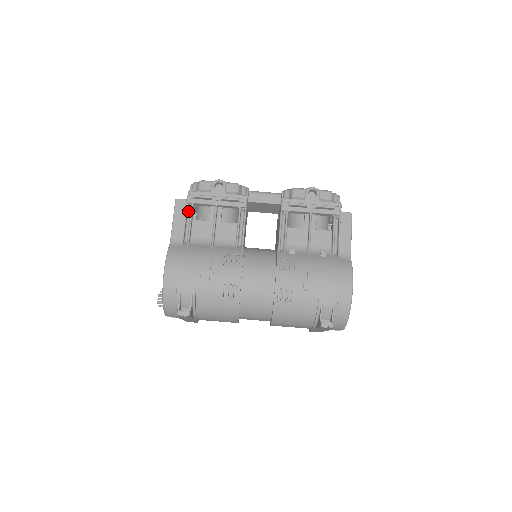
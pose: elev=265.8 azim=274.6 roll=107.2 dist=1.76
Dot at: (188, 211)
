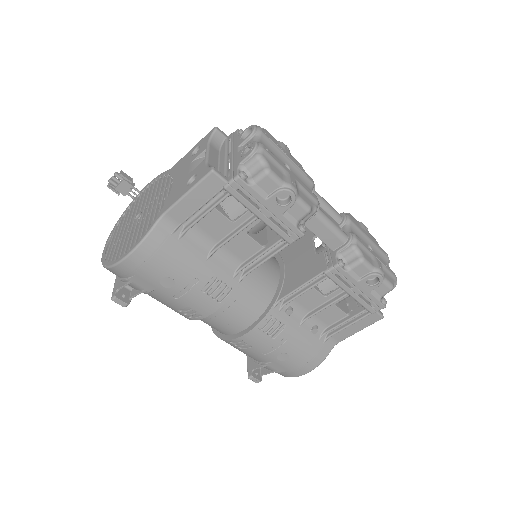
Dot at: (216, 193)
